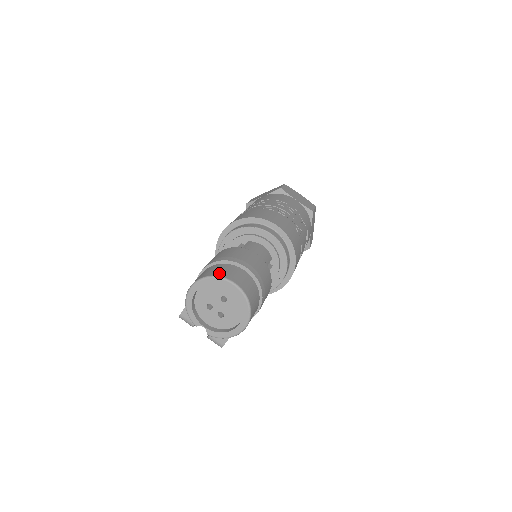
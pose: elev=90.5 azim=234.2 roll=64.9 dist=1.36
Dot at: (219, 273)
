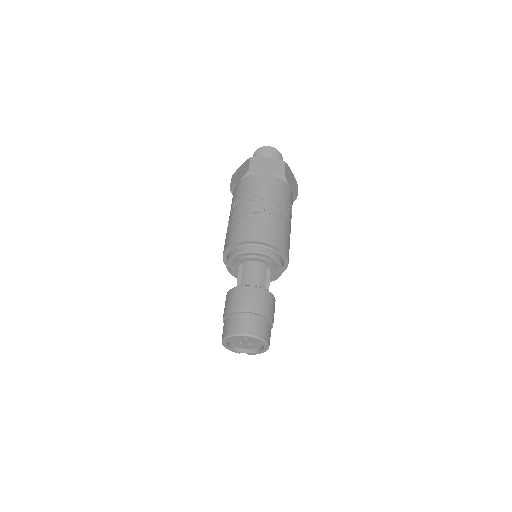
Dot at: (234, 330)
